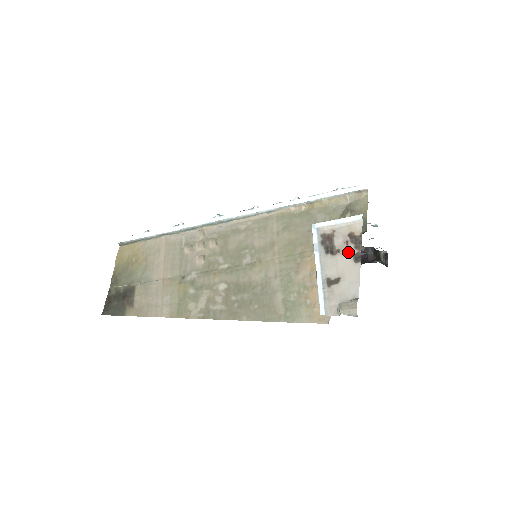
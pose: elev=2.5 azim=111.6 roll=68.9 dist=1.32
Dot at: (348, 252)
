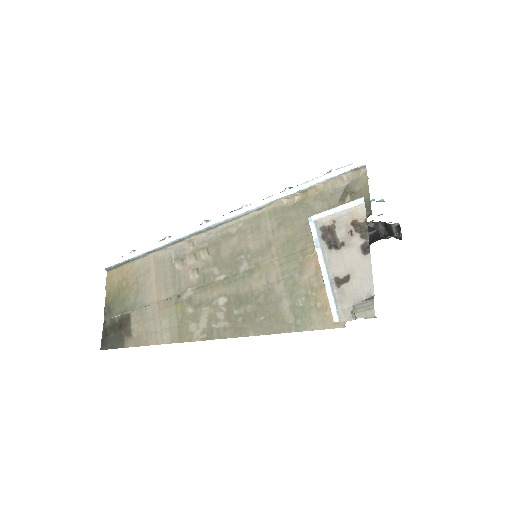
Dot at: (354, 243)
